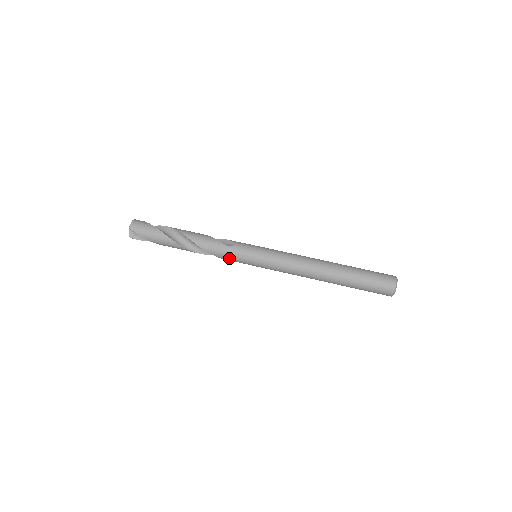
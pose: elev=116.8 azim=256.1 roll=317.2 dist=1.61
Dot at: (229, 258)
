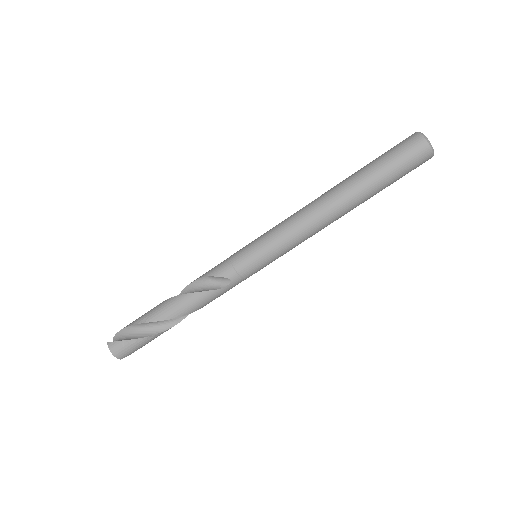
Dot at: occluded
